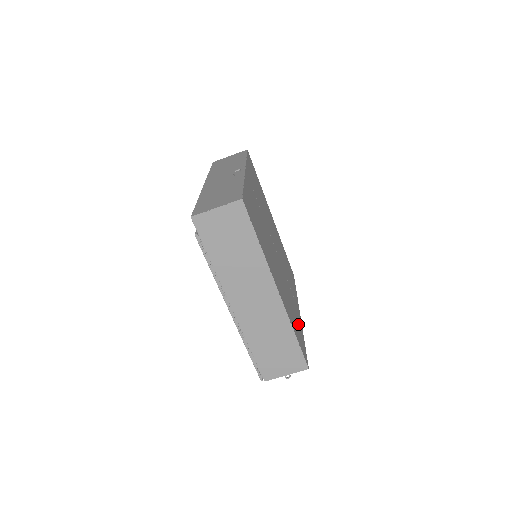
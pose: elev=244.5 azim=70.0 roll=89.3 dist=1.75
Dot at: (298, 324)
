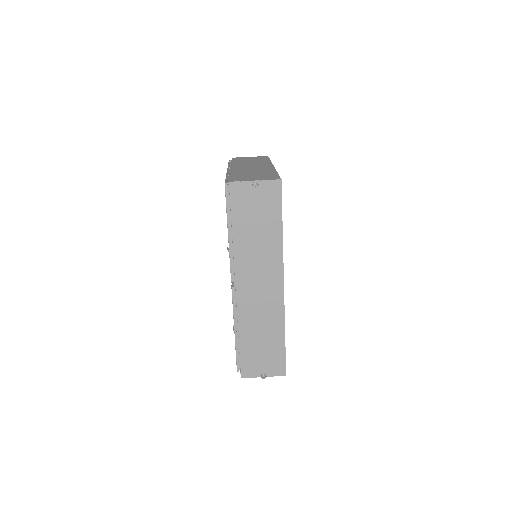
Dot at: occluded
